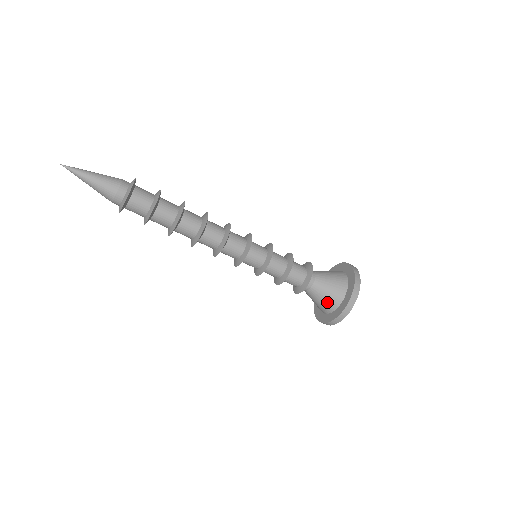
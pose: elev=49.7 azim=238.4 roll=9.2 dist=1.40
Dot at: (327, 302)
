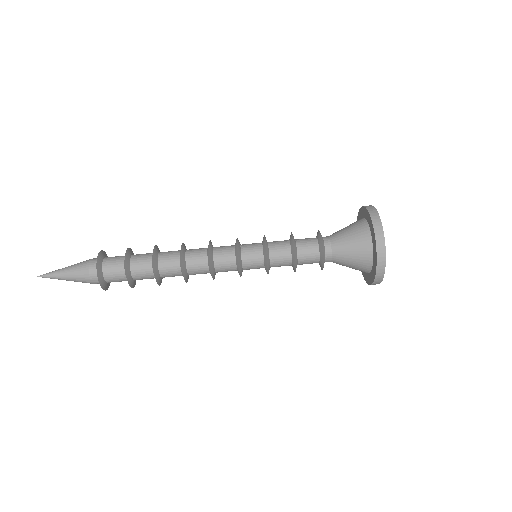
Dot at: (358, 262)
